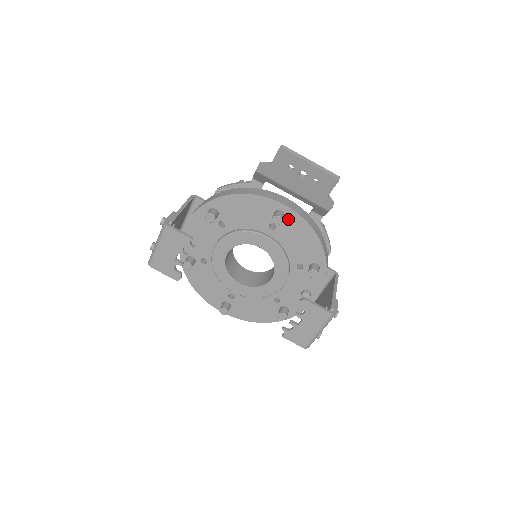
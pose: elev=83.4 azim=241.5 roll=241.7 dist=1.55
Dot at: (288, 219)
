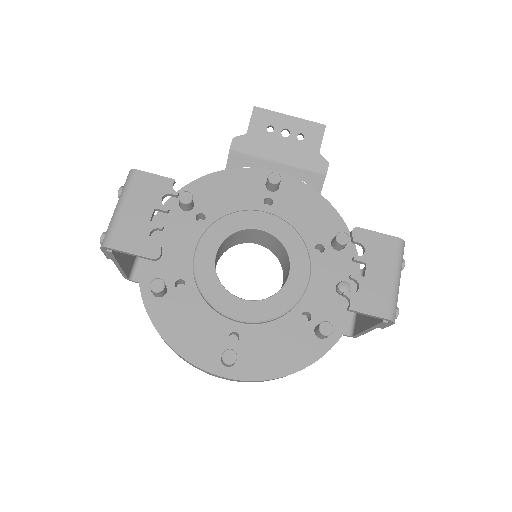
Dot at: (284, 188)
